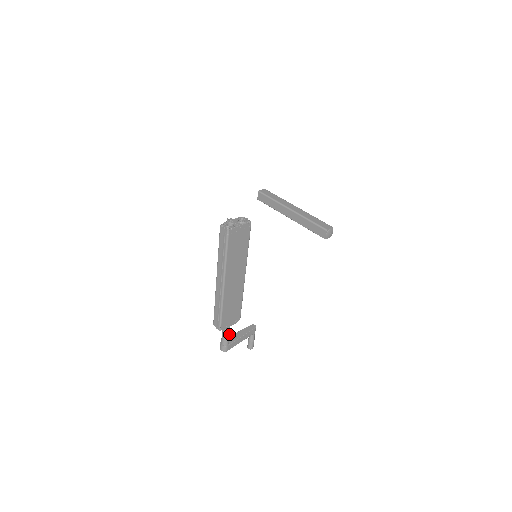
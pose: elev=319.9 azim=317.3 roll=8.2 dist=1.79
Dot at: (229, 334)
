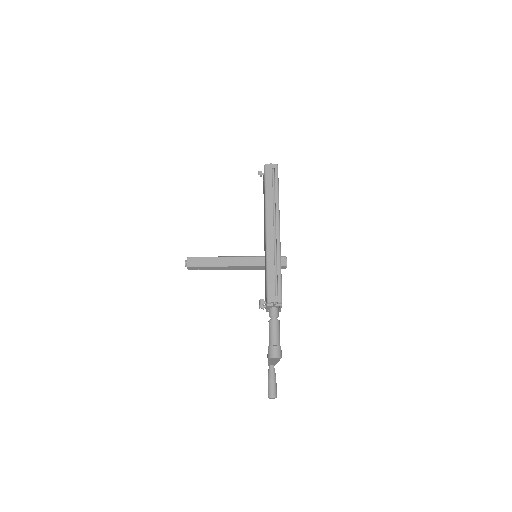
Dot at: (278, 327)
